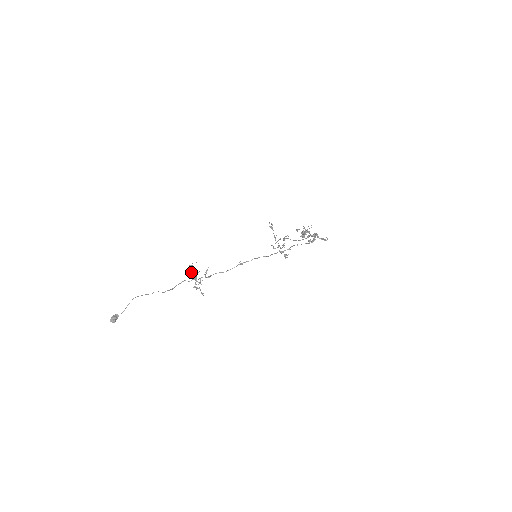
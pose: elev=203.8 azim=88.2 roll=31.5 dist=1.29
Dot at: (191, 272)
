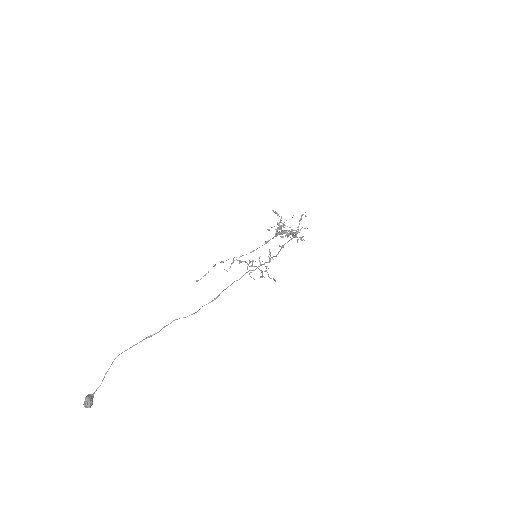
Dot at: occluded
